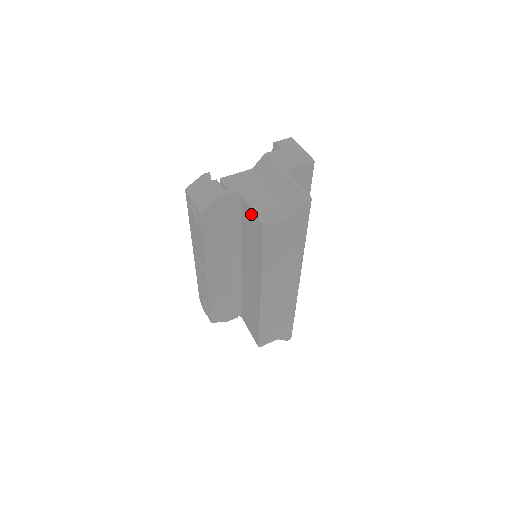
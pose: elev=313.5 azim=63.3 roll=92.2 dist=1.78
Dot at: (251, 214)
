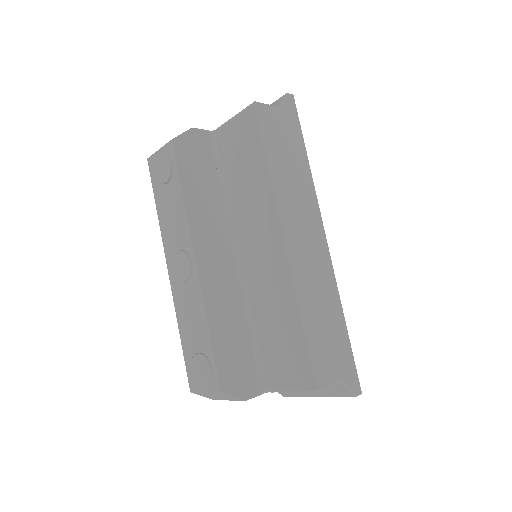
Dot at: (234, 124)
